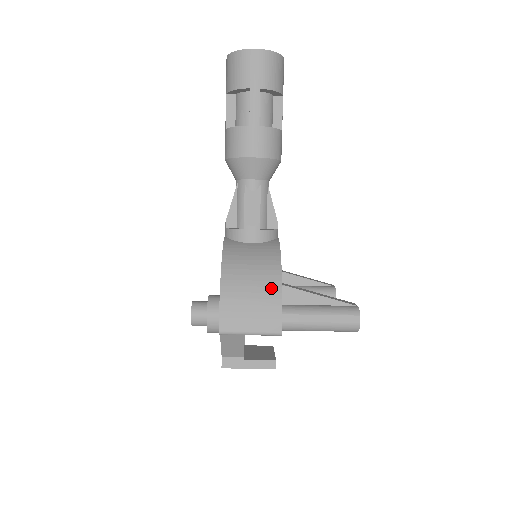
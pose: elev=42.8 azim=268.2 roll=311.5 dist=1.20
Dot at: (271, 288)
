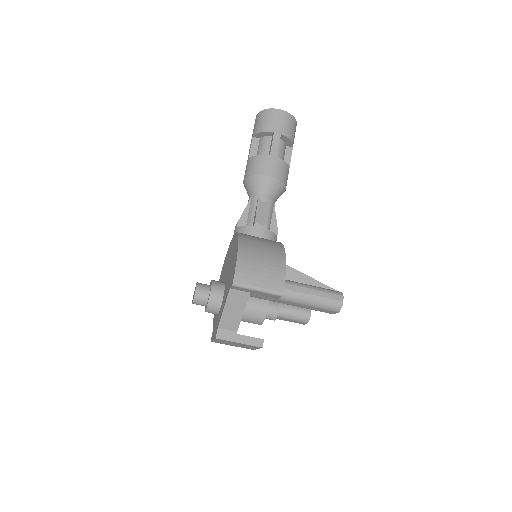
Dot at: (278, 260)
